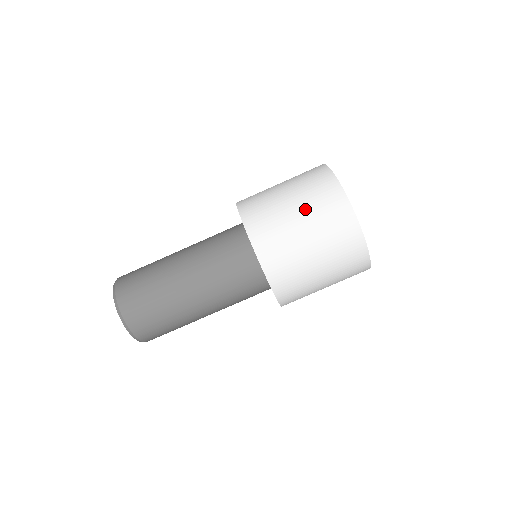
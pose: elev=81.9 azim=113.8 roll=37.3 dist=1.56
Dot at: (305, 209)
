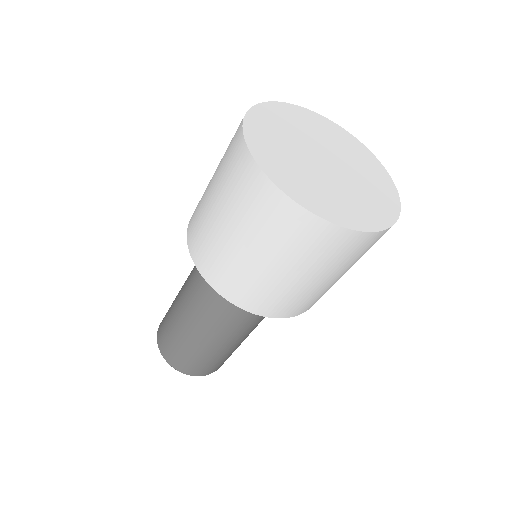
Dot at: (278, 257)
